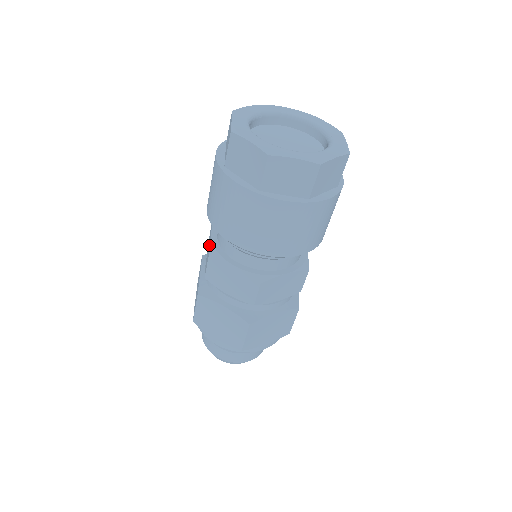
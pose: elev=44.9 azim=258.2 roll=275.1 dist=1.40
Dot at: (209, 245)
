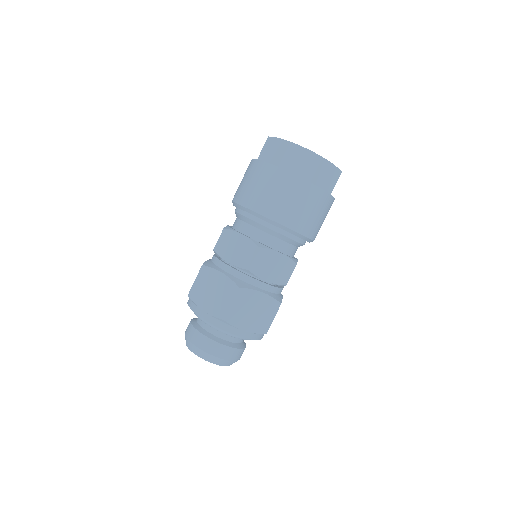
Dot at: occluded
